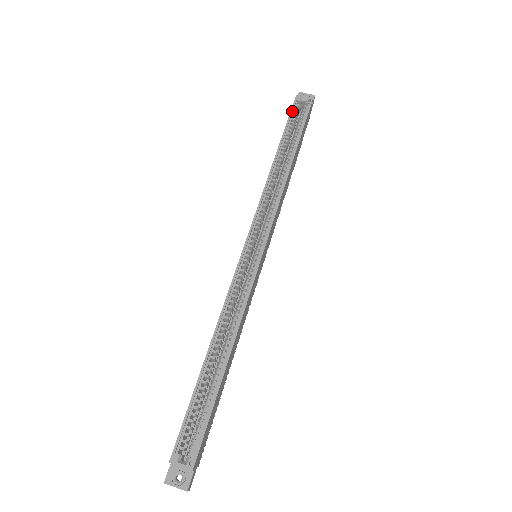
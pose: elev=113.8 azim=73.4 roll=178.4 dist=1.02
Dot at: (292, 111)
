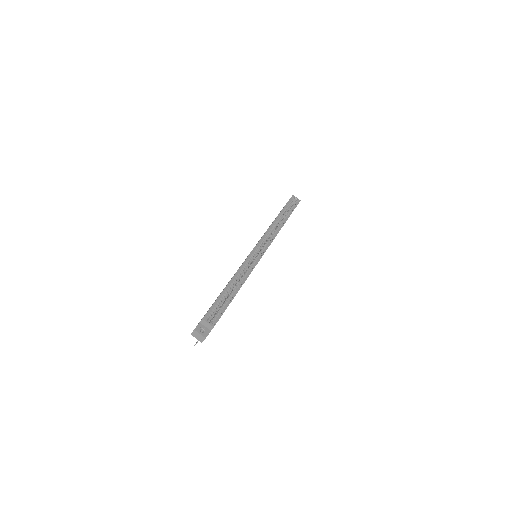
Dot at: (290, 200)
